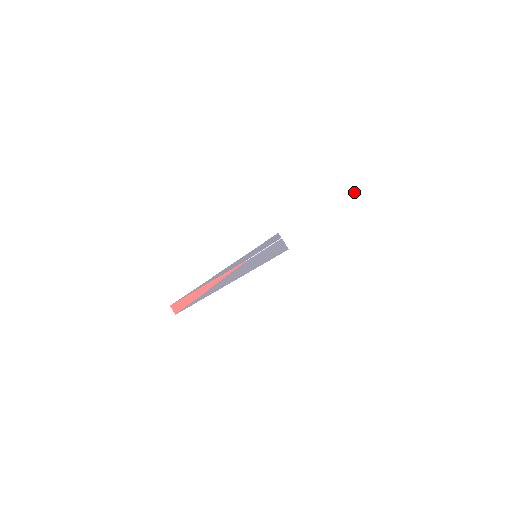
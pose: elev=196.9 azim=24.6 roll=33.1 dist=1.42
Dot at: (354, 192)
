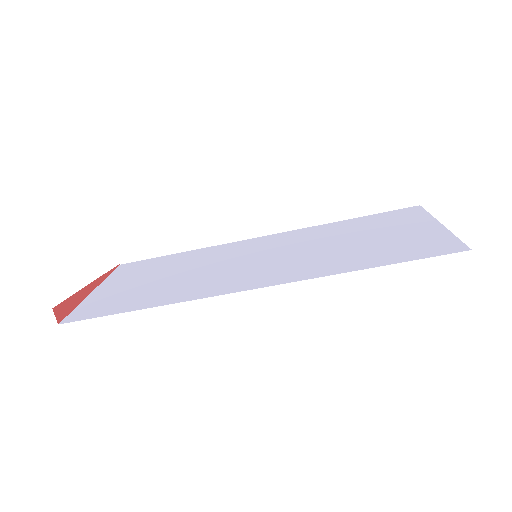
Dot at: occluded
